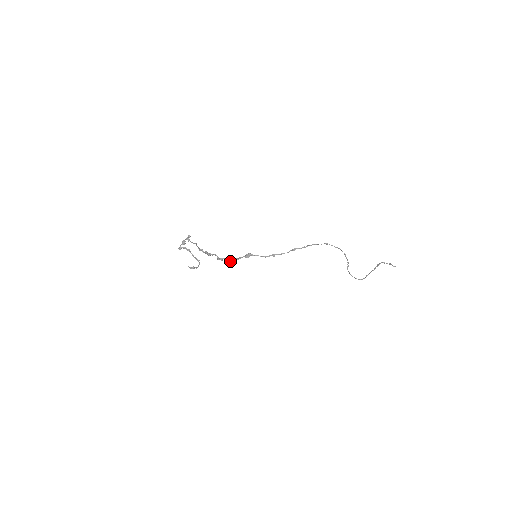
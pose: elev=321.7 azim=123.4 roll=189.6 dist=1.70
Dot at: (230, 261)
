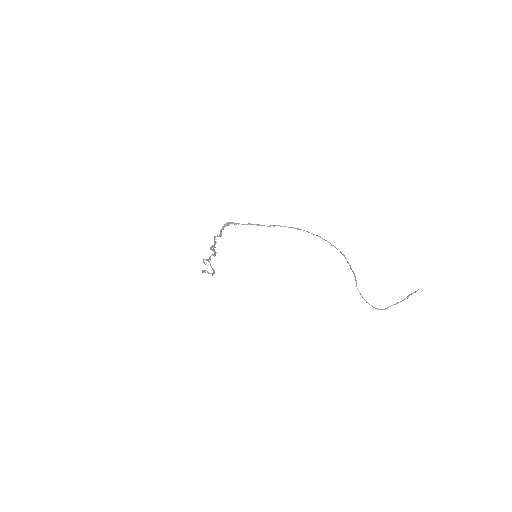
Dot at: (218, 236)
